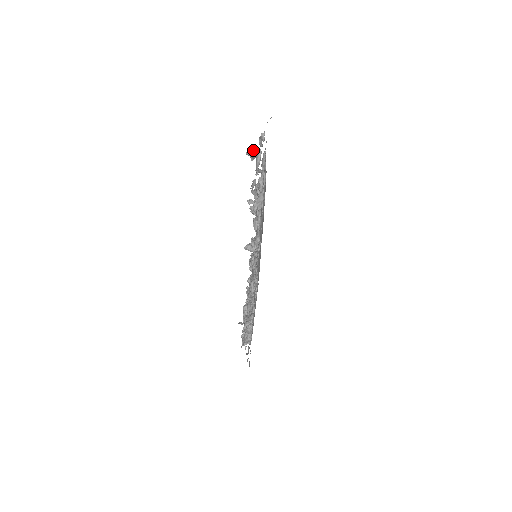
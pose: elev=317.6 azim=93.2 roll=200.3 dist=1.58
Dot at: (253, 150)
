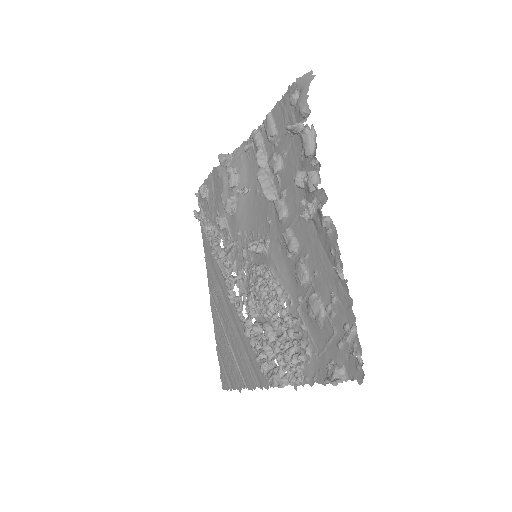
Dot at: occluded
